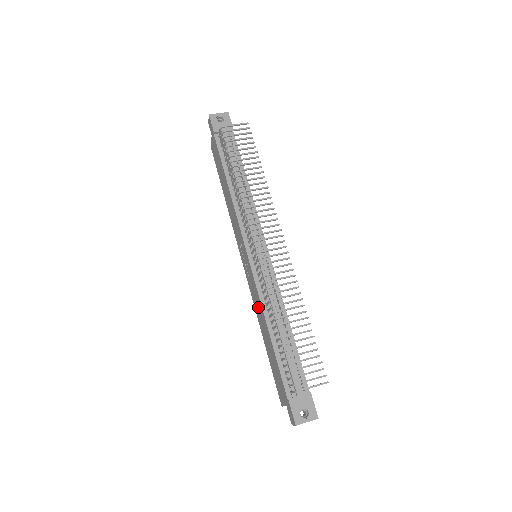
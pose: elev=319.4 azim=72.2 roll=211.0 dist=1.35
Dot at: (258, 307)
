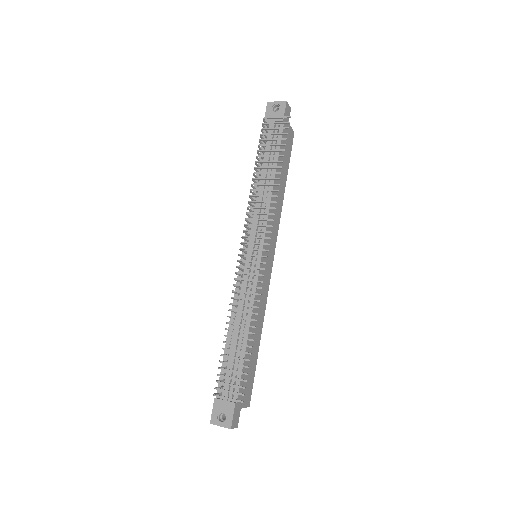
Dot at: occluded
